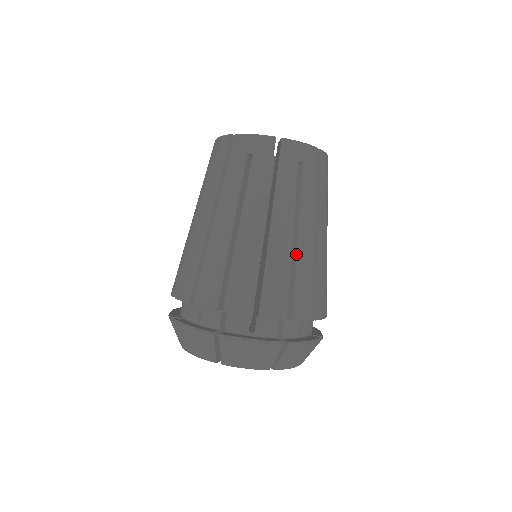
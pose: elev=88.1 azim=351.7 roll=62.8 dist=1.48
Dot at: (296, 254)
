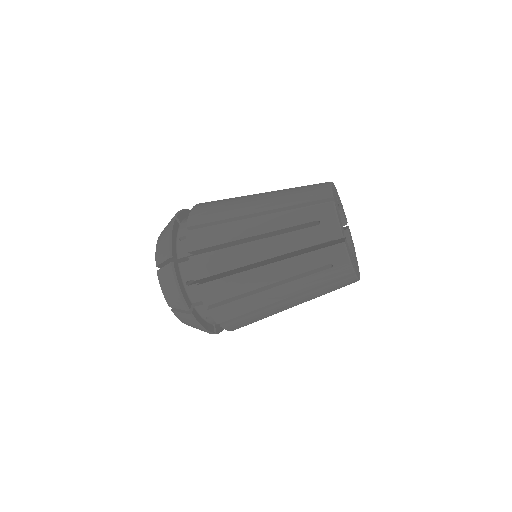
Dot at: occluded
